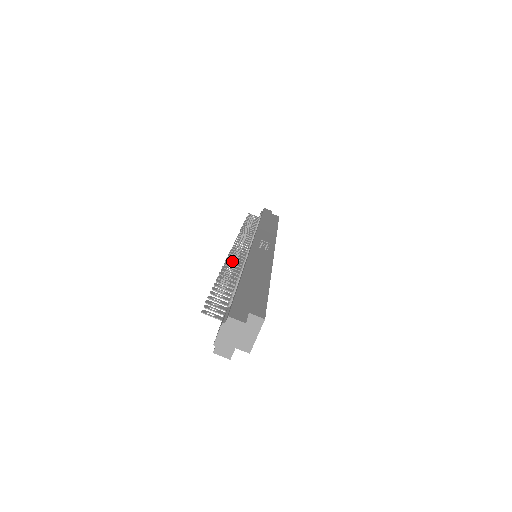
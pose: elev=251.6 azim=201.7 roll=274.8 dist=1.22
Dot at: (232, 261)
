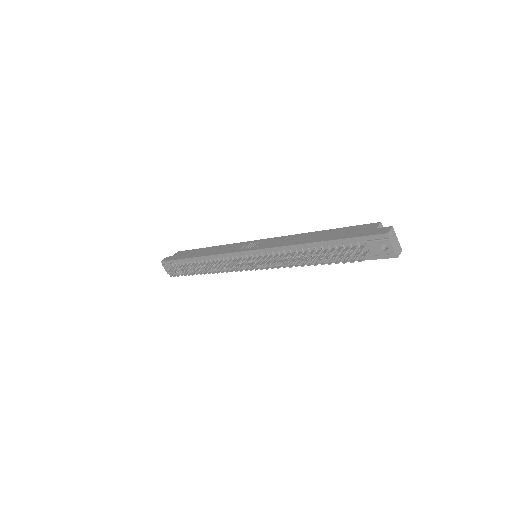
Dot at: (268, 266)
